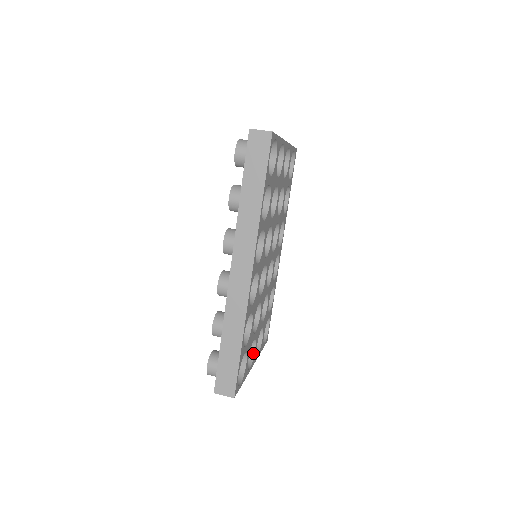
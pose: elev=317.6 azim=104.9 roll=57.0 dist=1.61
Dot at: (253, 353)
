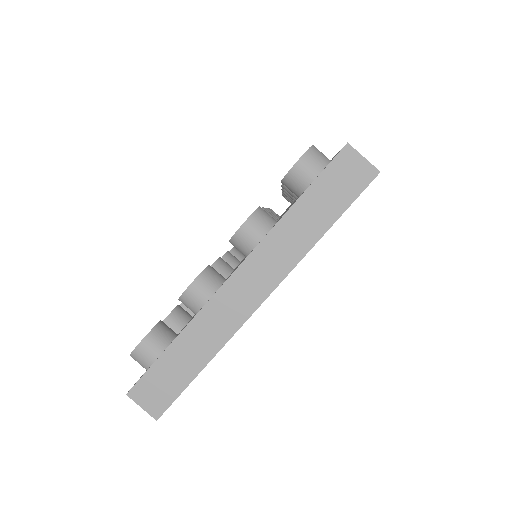
Dot at: occluded
